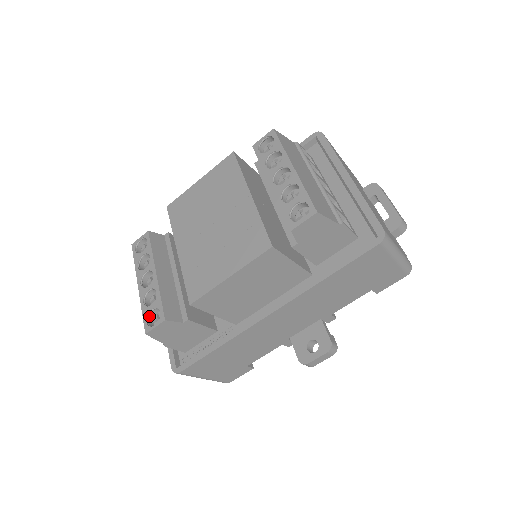
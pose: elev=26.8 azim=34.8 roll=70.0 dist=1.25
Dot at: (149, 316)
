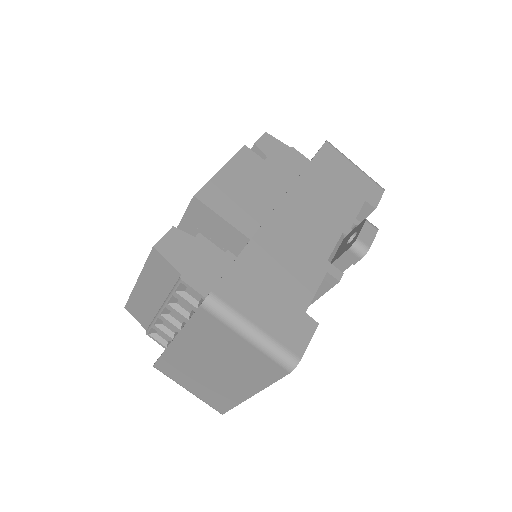
Dot at: occluded
